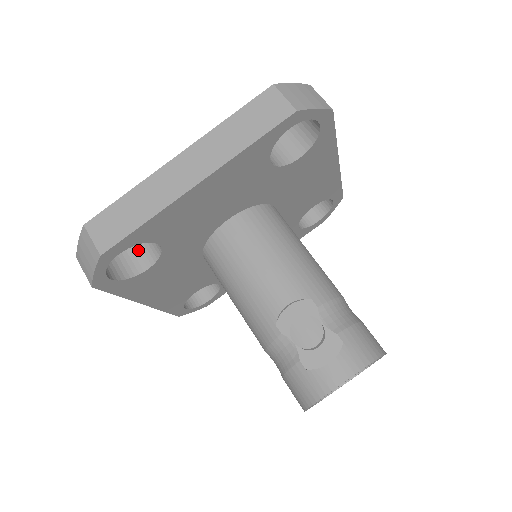
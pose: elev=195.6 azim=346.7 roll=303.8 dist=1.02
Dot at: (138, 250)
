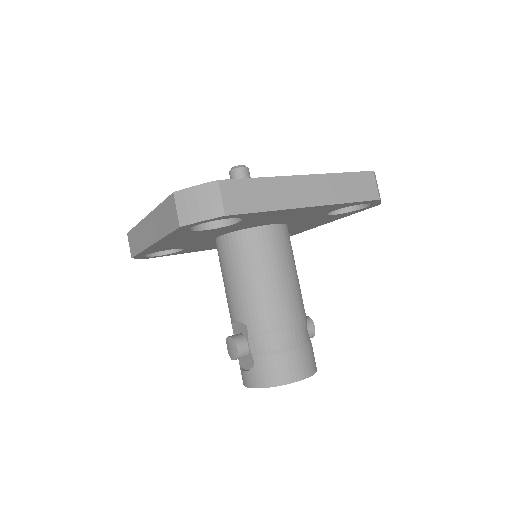
Dot at: occluded
